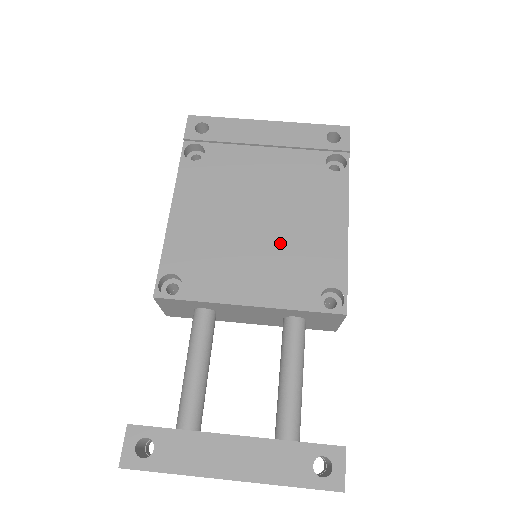
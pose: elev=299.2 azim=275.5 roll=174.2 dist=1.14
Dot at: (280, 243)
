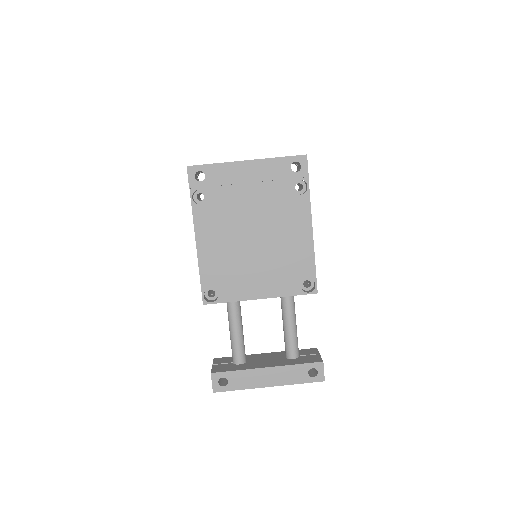
Dot at: (272, 256)
